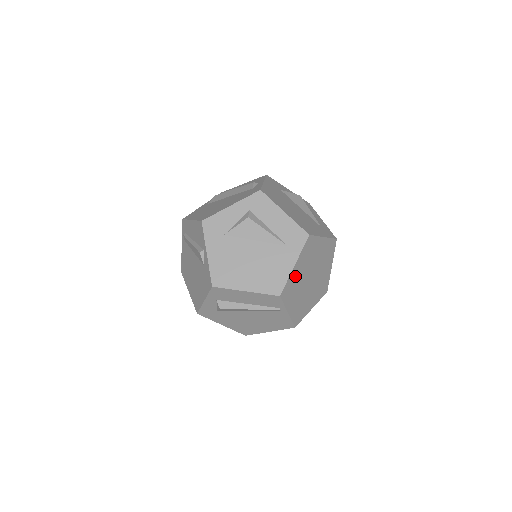
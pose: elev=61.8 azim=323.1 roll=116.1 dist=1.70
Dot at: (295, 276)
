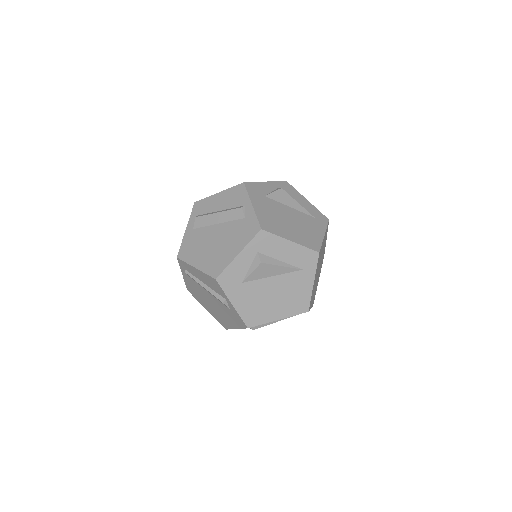
Dot at: occluded
